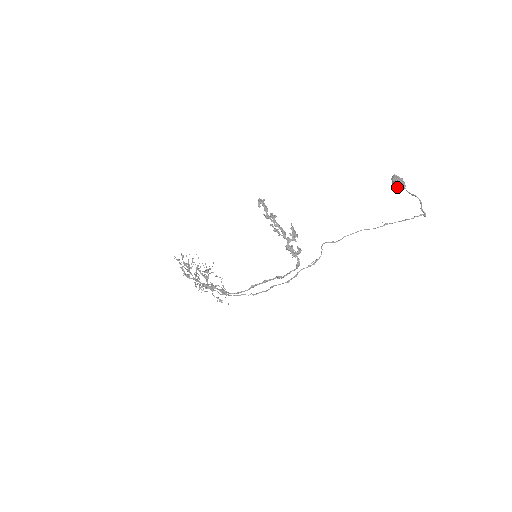
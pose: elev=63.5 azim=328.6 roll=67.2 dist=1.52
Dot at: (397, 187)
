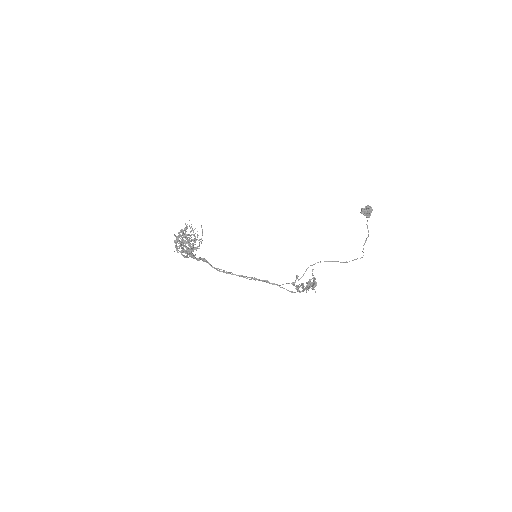
Dot at: occluded
